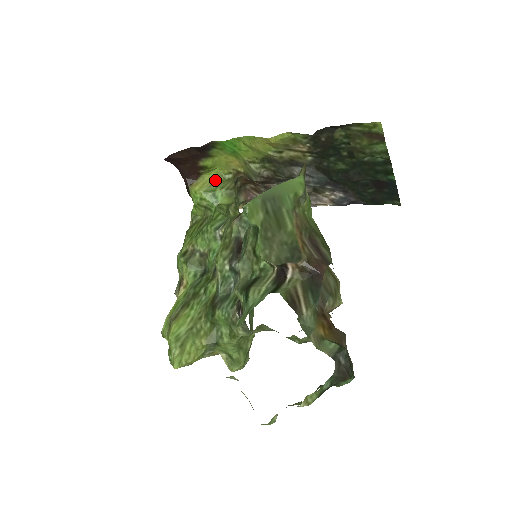
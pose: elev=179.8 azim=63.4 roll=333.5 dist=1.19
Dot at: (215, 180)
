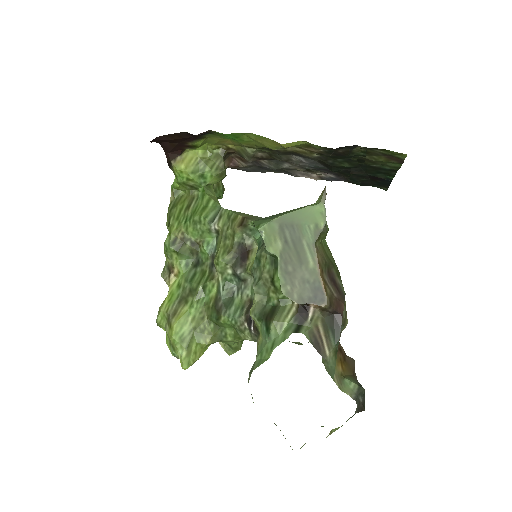
Dot at: (202, 156)
